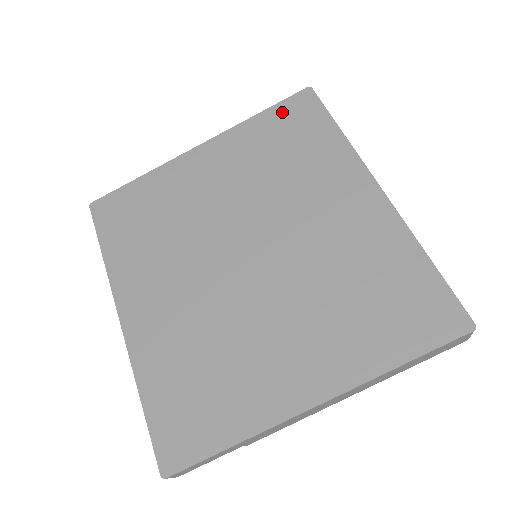
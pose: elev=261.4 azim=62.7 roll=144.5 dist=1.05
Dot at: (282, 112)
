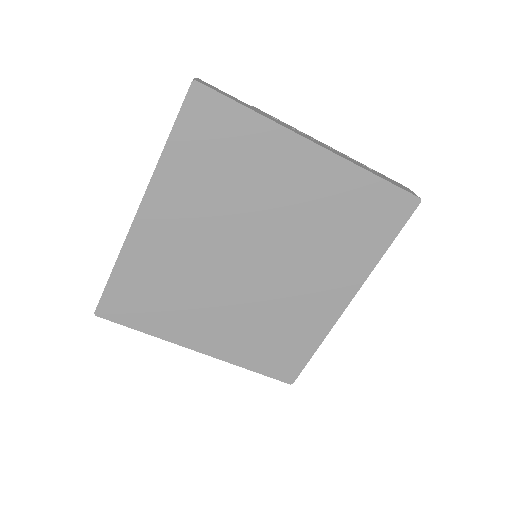
Dot at: (386, 196)
